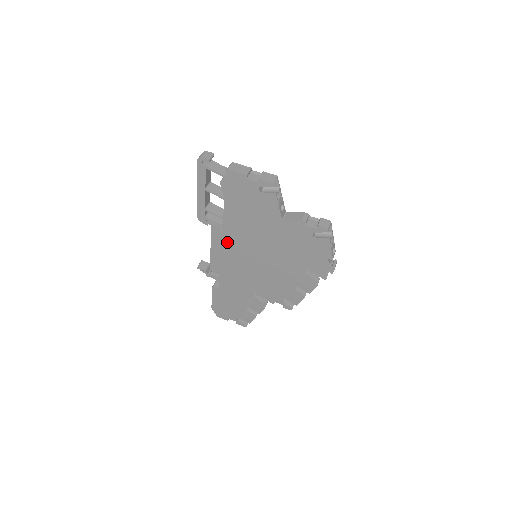
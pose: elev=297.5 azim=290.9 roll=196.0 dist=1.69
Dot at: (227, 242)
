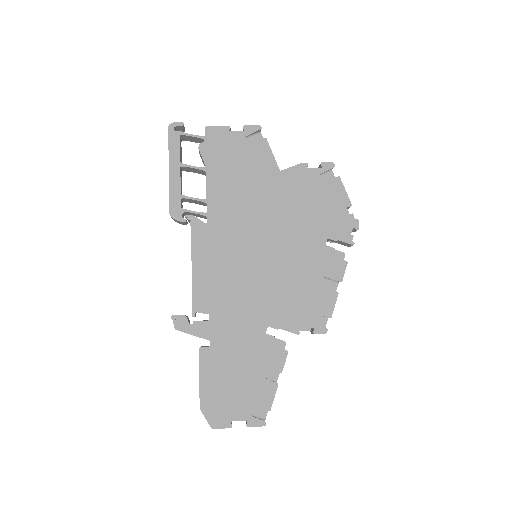
Dot at: (215, 240)
